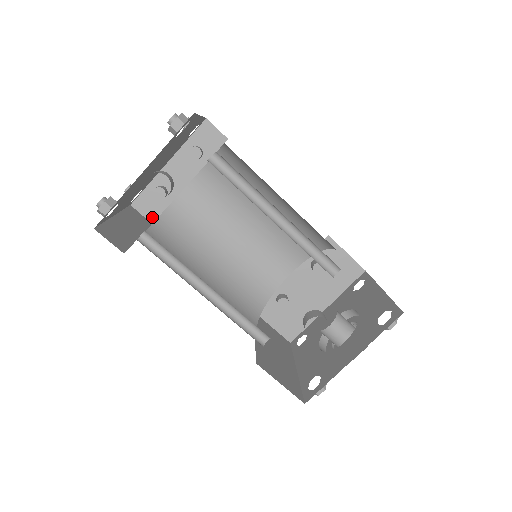
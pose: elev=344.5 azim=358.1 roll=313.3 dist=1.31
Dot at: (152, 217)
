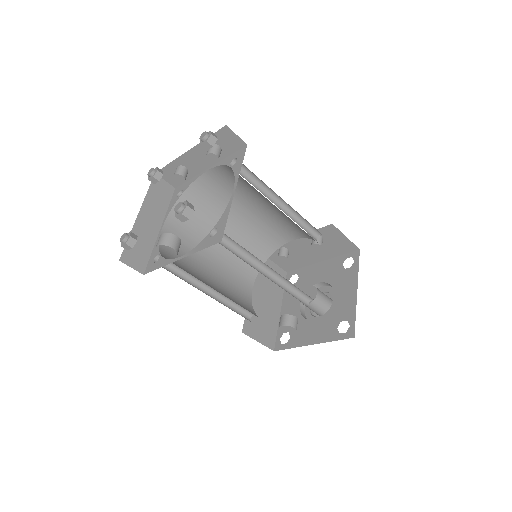
Dot at: (175, 184)
